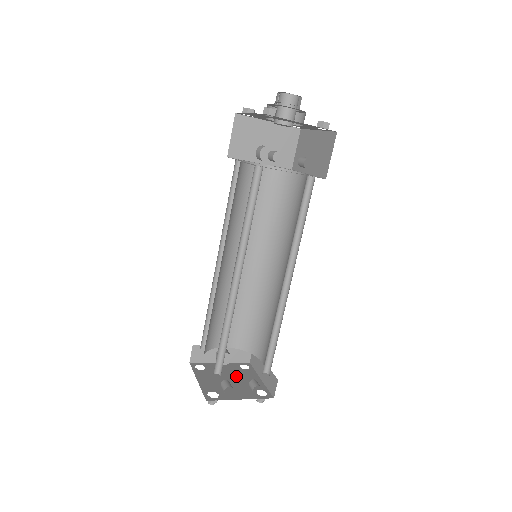
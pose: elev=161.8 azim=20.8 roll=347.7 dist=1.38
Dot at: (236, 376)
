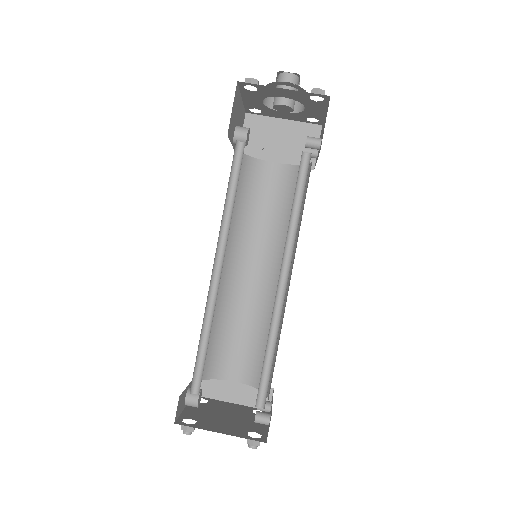
Dot at: (220, 411)
